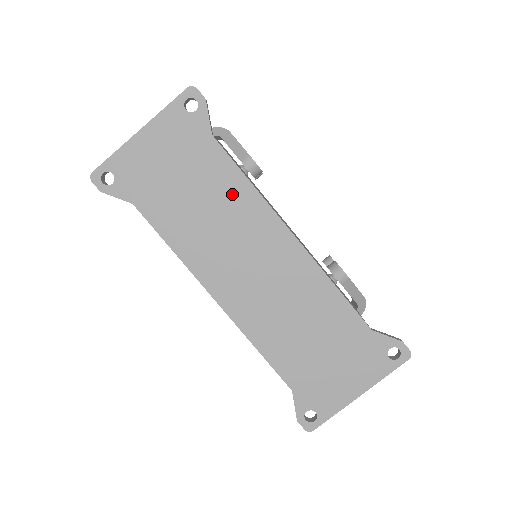
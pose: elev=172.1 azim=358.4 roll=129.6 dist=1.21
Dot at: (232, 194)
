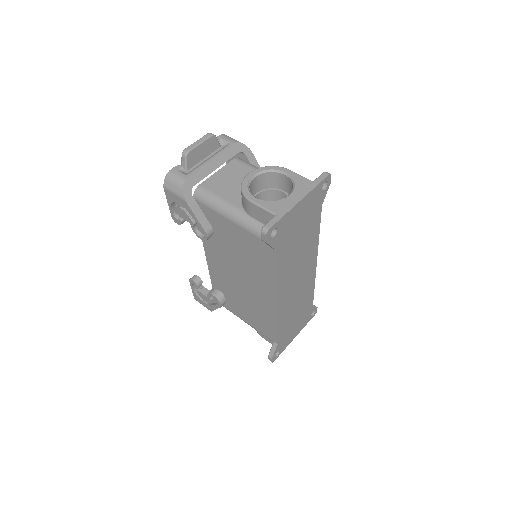
Dot at: (311, 241)
